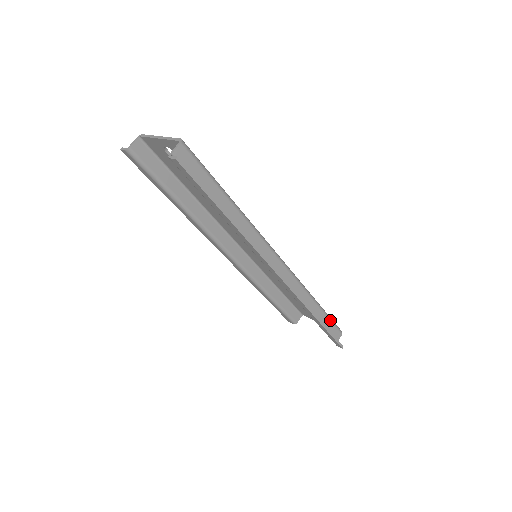
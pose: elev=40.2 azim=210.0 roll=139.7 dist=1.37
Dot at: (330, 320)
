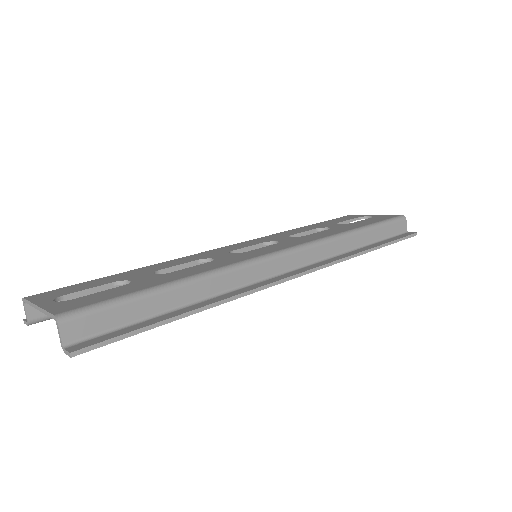
Dot at: (383, 225)
